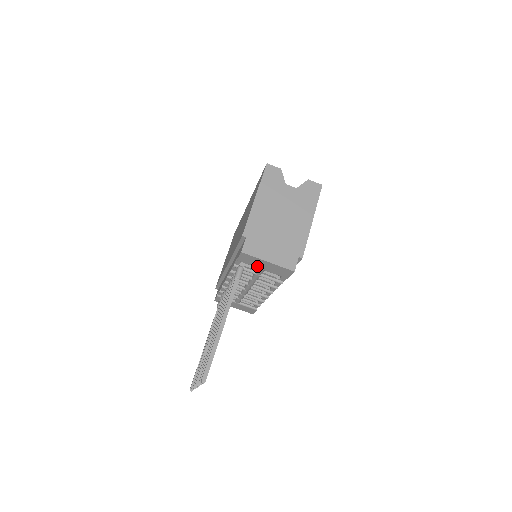
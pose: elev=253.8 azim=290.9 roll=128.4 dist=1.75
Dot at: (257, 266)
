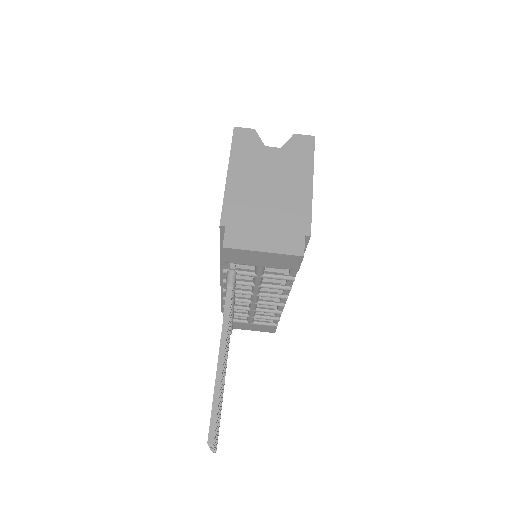
Dot at: (252, 263)
